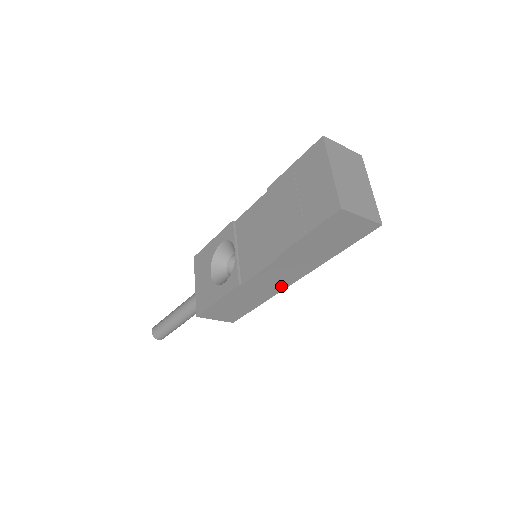
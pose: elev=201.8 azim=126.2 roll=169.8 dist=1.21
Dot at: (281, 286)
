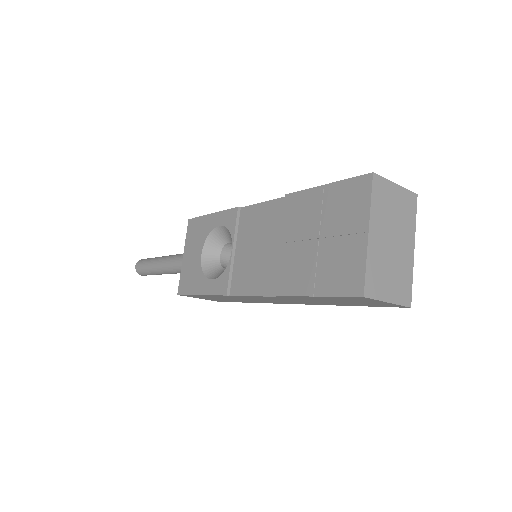
Dot at: (275, 302)
